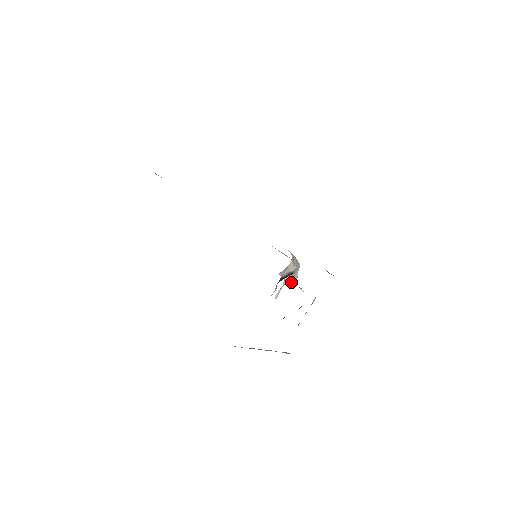
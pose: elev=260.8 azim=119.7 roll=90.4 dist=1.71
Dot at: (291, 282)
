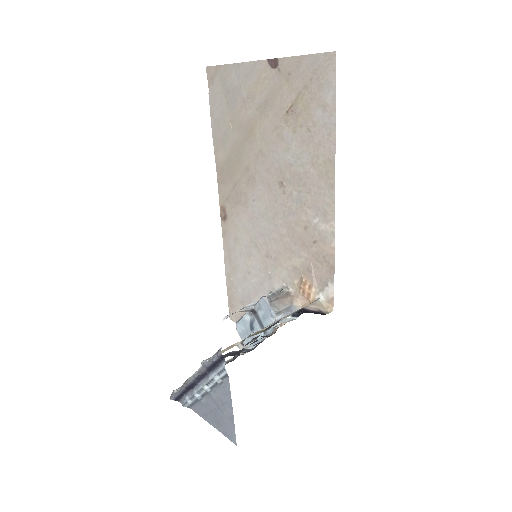
Dot at: occluded
